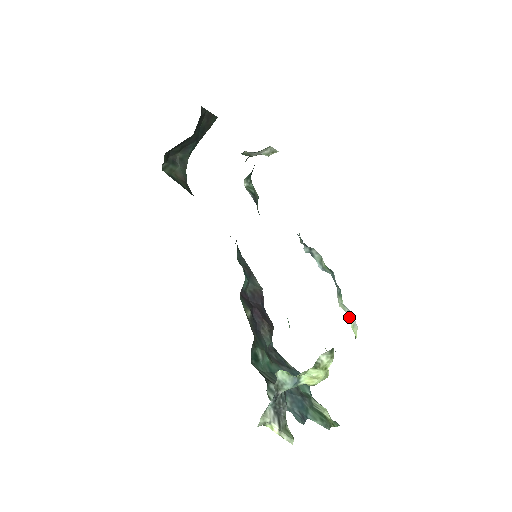
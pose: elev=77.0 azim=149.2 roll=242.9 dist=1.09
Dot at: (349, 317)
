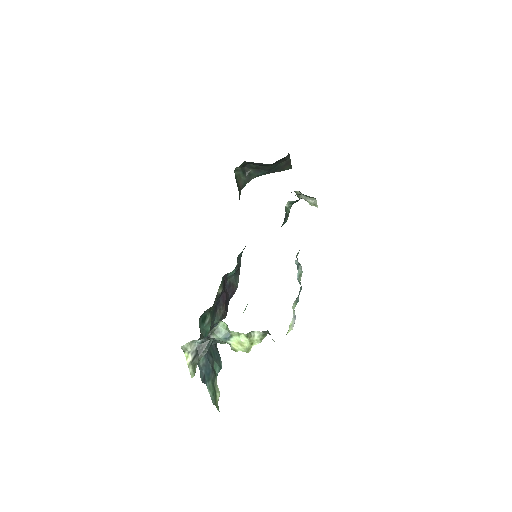
Dot at: (293, 317)
